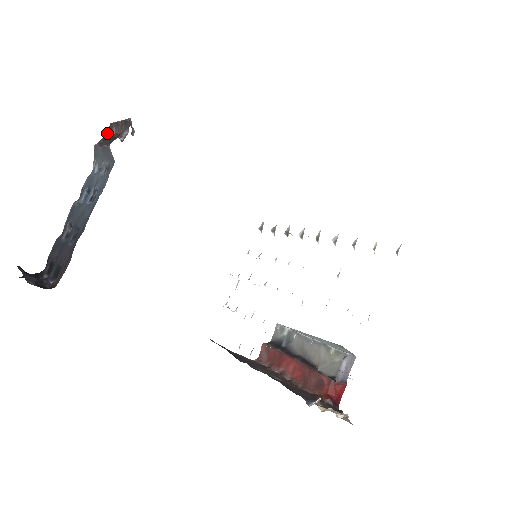
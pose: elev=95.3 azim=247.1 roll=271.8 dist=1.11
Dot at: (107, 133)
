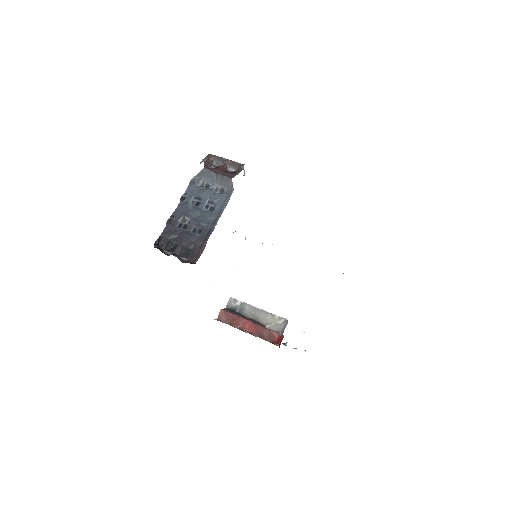
Dot at: (208, 161)
